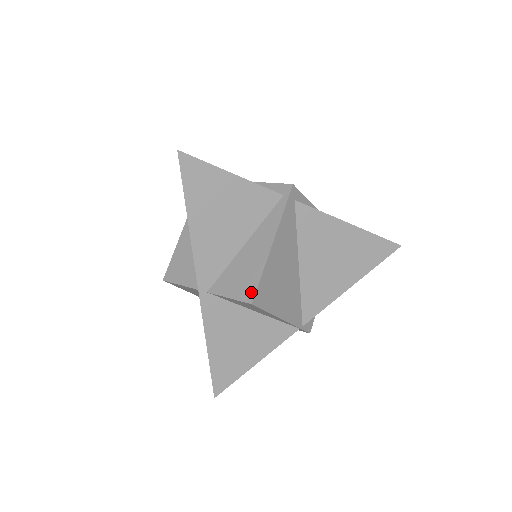
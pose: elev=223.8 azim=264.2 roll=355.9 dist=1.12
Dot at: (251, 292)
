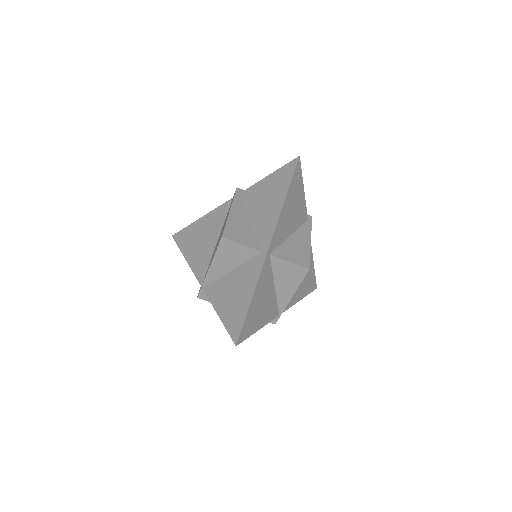
Dot at: (306, 262)
